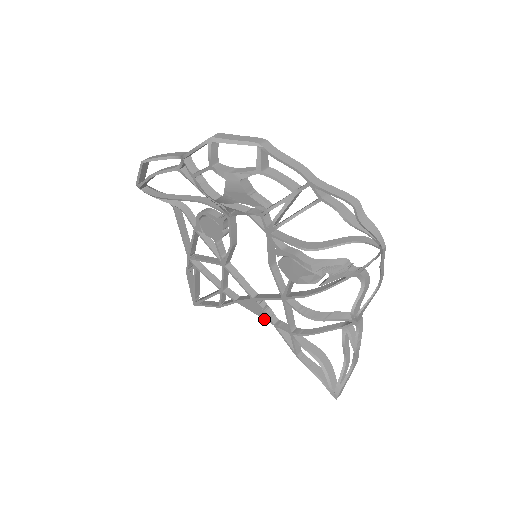
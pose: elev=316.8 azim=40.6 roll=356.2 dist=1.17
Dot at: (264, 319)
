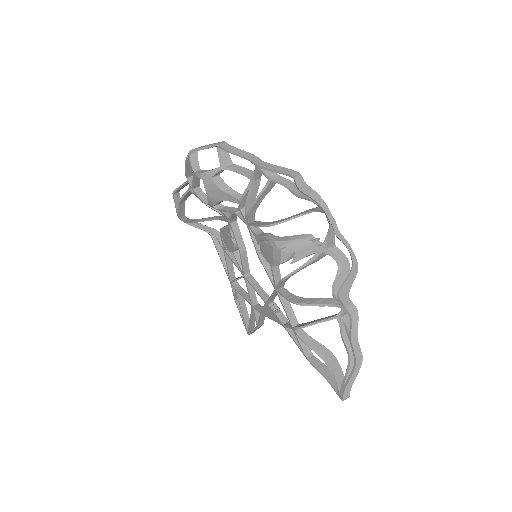
Dot at: occluded
